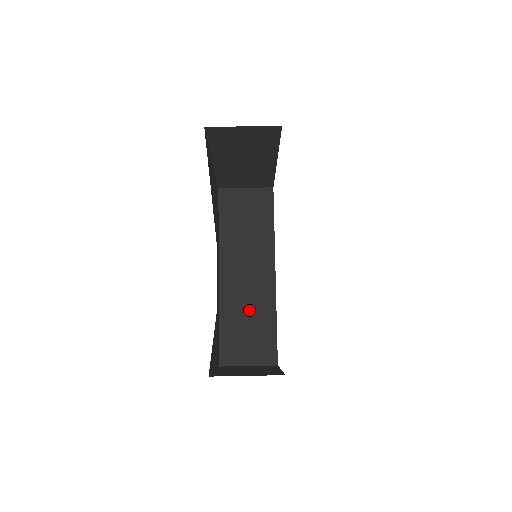
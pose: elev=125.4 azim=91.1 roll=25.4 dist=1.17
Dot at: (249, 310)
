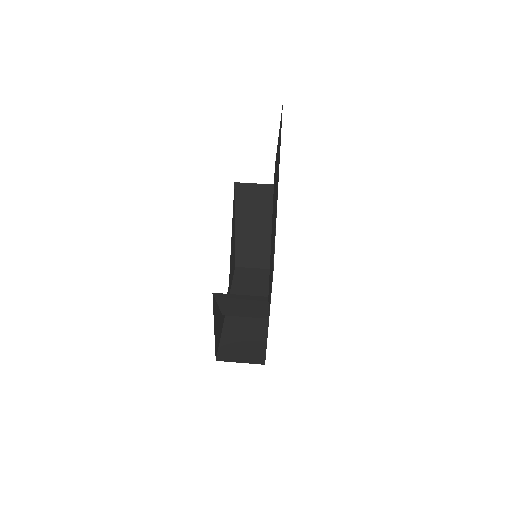
Dot at: (246, 329)
